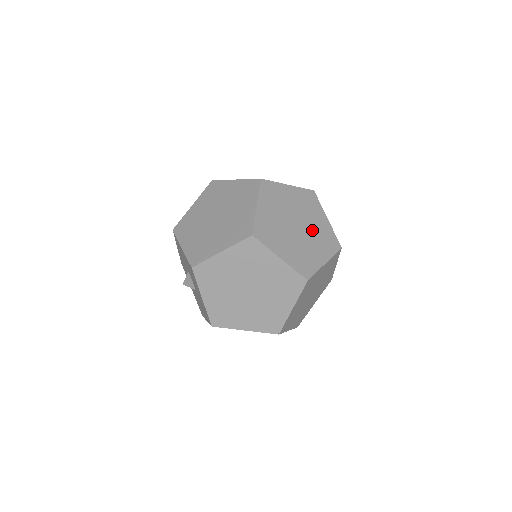
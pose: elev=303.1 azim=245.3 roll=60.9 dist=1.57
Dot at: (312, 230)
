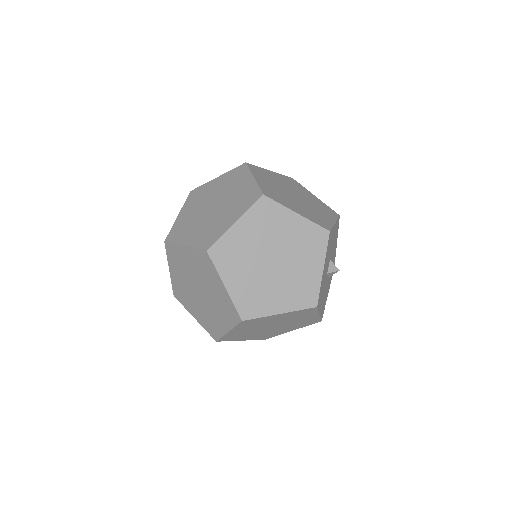
Dot at: (308, 207)
